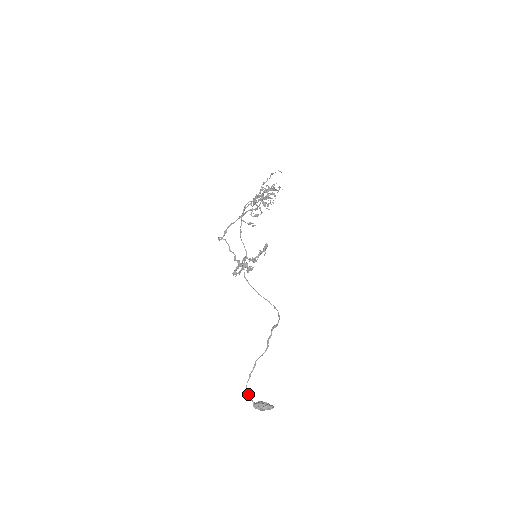
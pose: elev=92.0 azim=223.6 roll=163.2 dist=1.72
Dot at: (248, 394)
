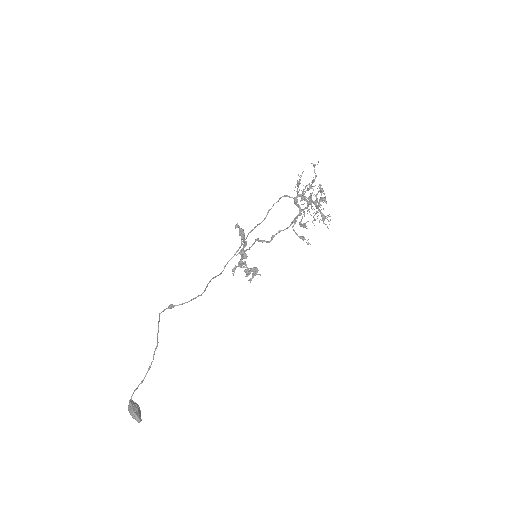
Dot at: (137, 387)
